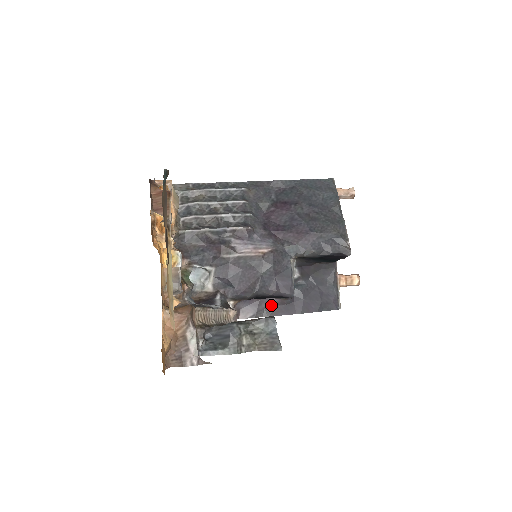
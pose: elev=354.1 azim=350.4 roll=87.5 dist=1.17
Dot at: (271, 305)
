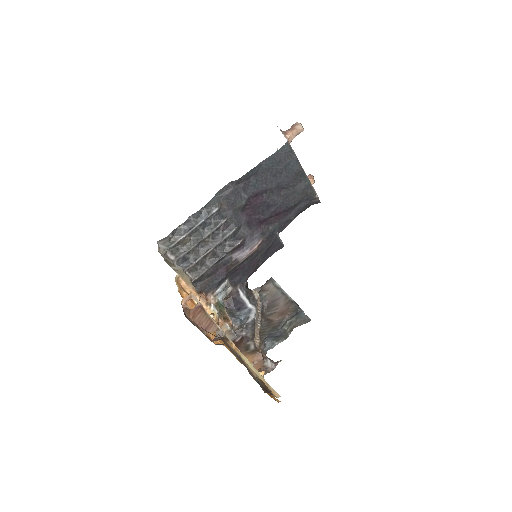
Dot at: occluded
